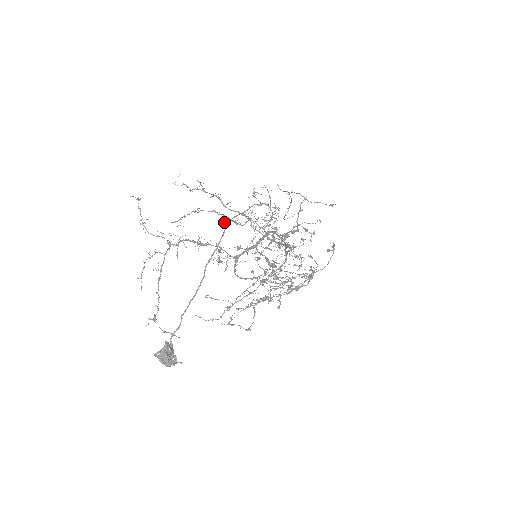
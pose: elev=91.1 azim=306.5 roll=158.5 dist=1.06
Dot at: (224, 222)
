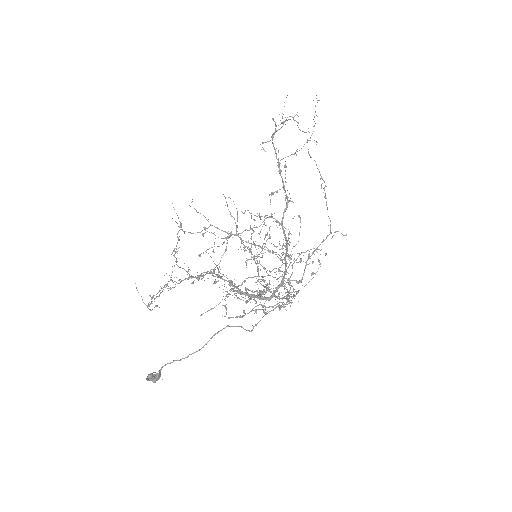
Dot at: occluded
